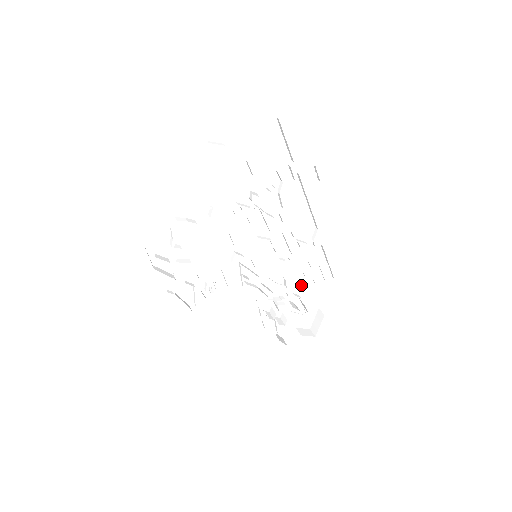
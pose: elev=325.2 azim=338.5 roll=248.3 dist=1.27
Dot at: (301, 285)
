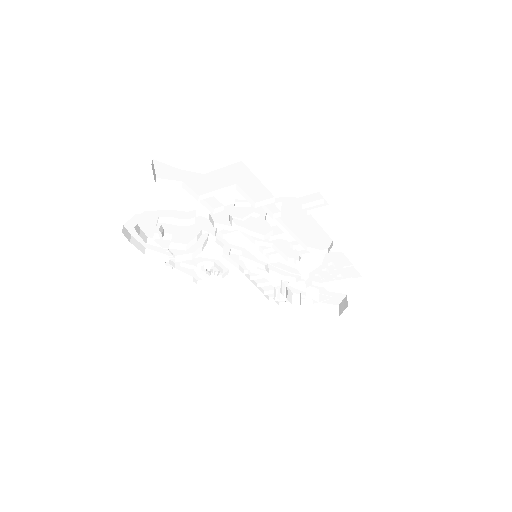
Dot at: (322, 277)
